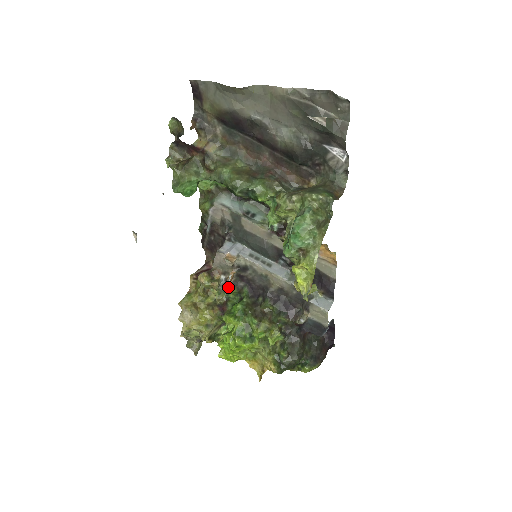
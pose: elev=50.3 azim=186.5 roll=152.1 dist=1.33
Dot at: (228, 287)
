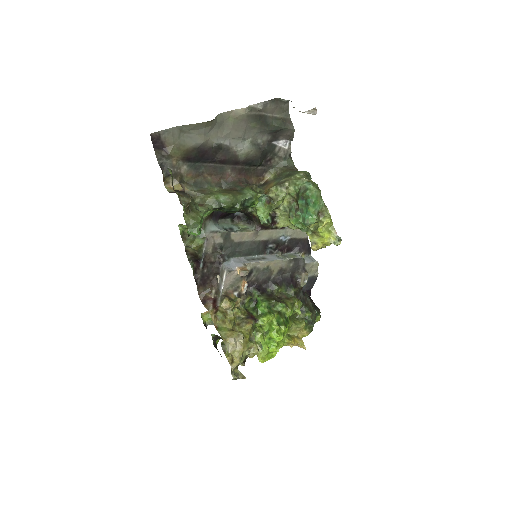
Dot at: (241, 300)
